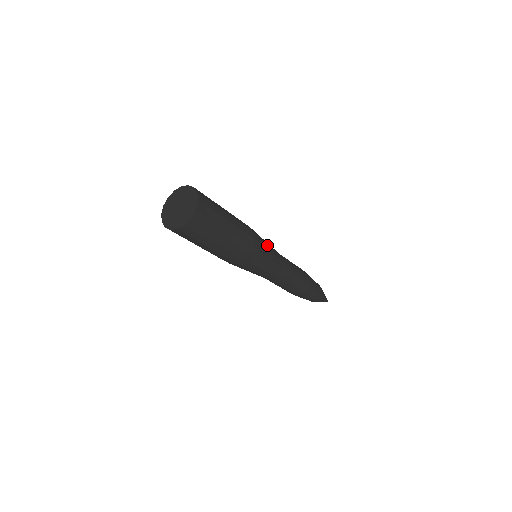
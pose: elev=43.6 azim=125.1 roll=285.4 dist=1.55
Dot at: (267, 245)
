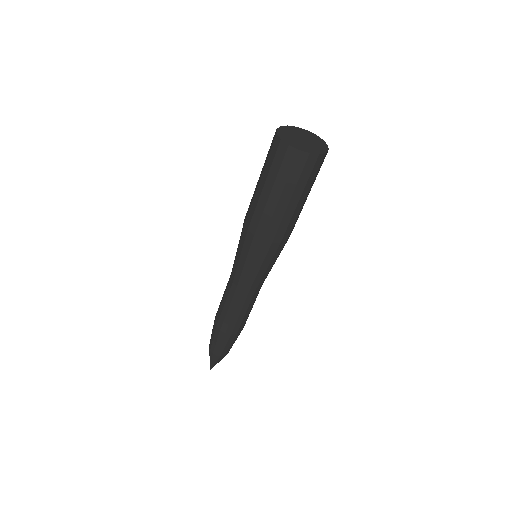
Dot at: occluded
